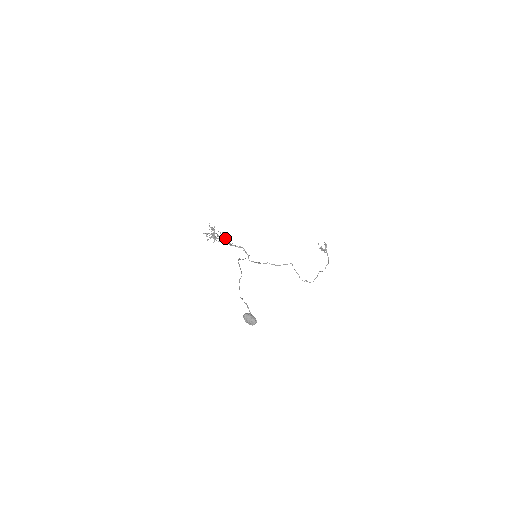
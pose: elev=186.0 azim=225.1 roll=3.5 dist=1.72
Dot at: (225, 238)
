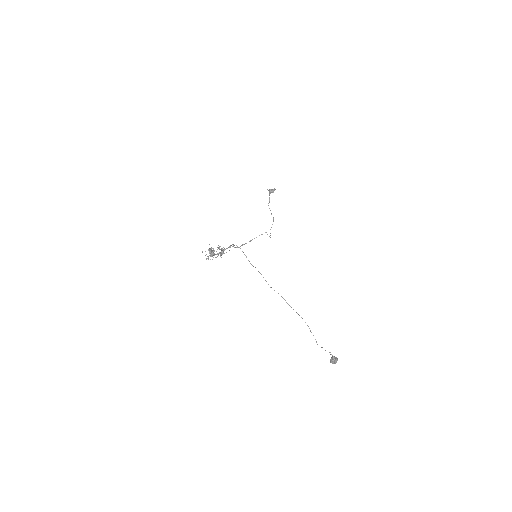
Dot at: (223, 251)
